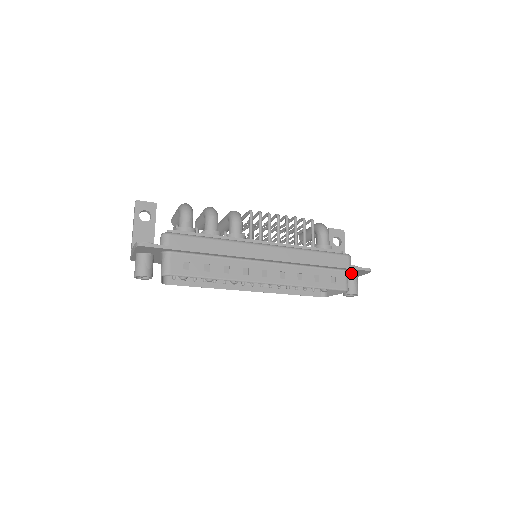
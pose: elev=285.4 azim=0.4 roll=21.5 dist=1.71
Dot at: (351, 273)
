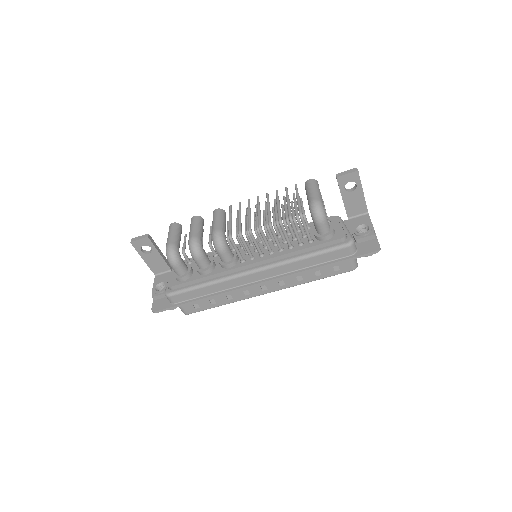
Dot at: (361, 244)
